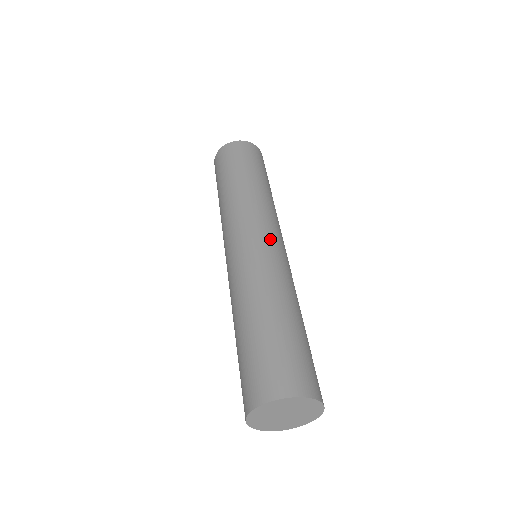
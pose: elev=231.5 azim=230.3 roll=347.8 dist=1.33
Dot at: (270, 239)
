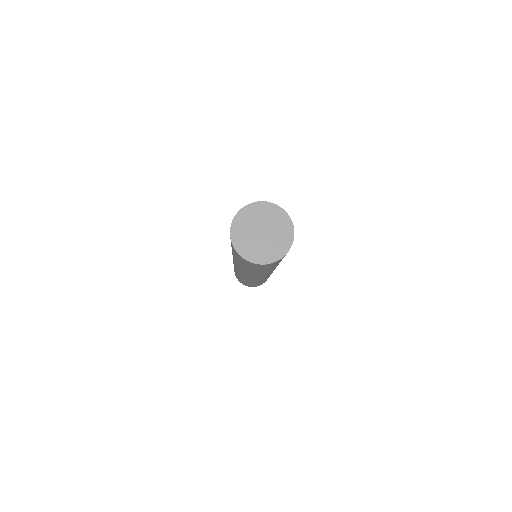
Dot at: occluded
